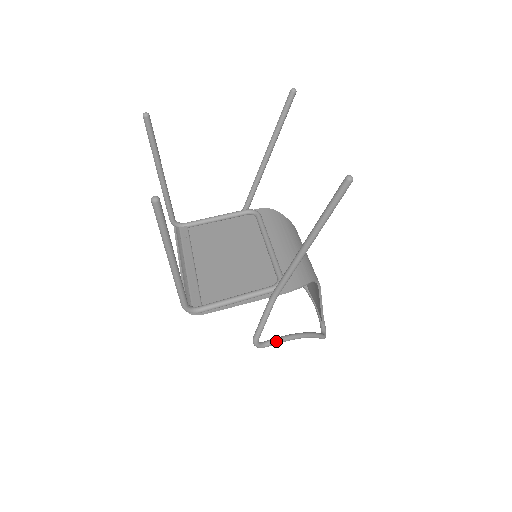
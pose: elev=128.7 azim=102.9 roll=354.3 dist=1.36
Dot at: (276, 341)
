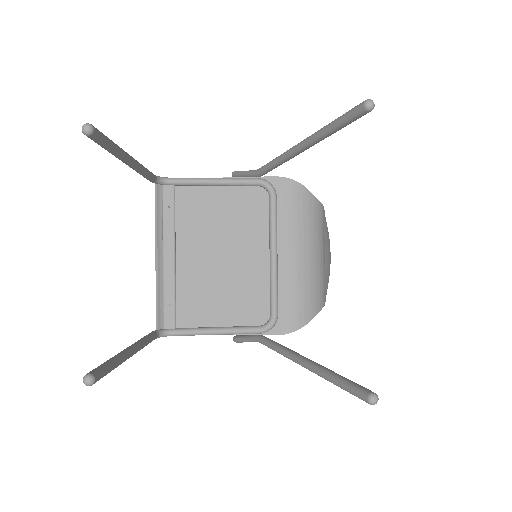
Dot at: occluded
